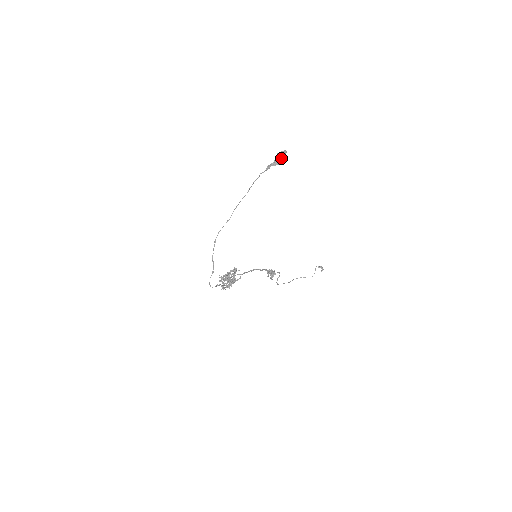
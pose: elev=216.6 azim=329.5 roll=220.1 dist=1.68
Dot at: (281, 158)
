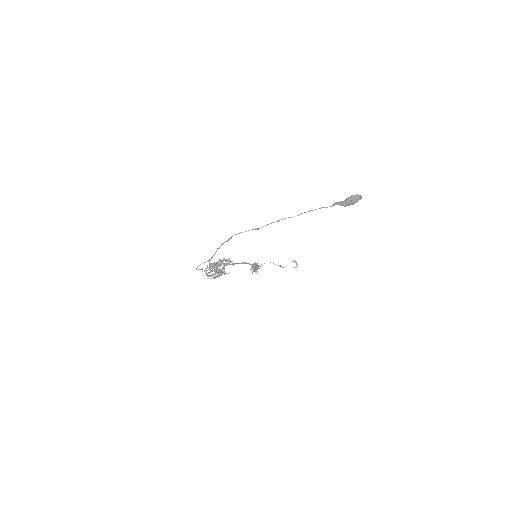
Dot at: (353, 202)
